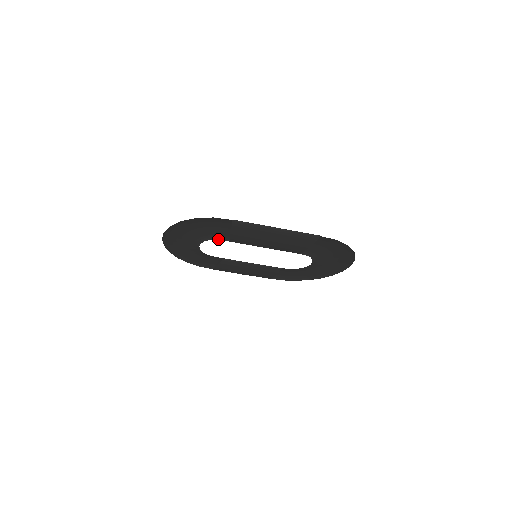
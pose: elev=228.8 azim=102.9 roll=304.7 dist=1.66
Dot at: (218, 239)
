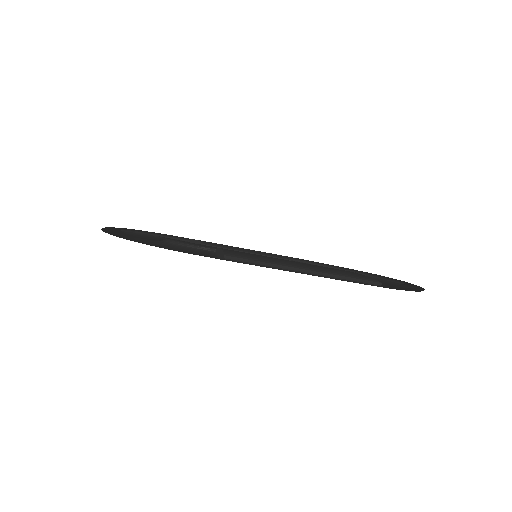
Dot at: (196, 246)
